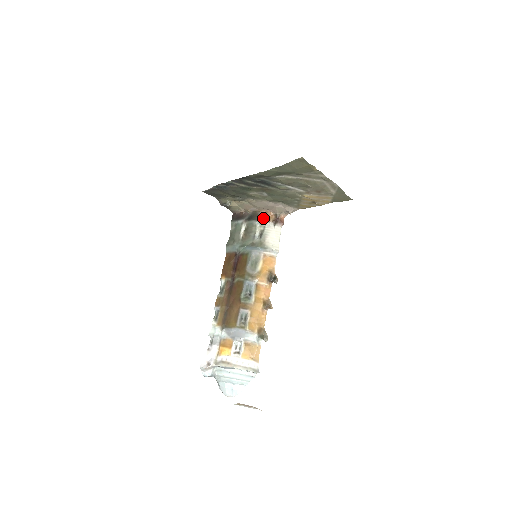
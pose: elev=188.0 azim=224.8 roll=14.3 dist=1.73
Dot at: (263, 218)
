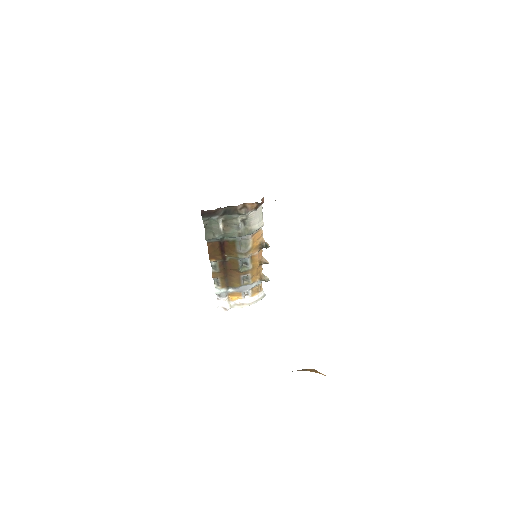
Dot at: (243, 209)
